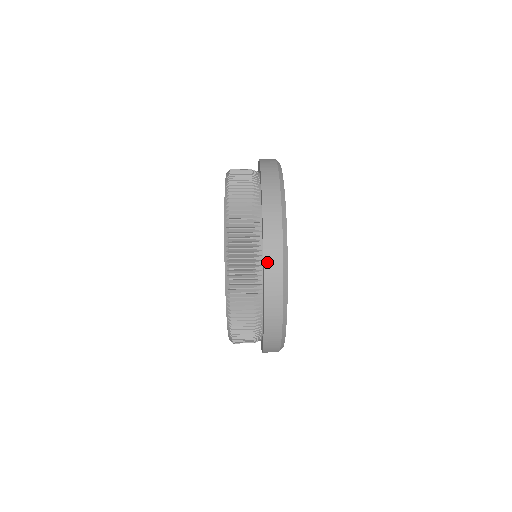
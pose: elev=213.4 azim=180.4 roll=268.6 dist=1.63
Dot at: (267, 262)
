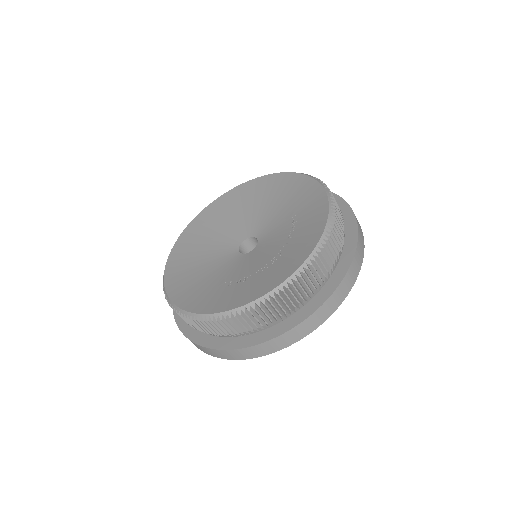
Dot at: (261, 346)
